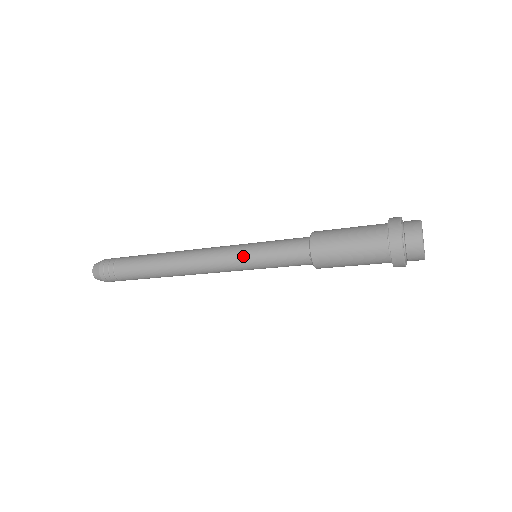
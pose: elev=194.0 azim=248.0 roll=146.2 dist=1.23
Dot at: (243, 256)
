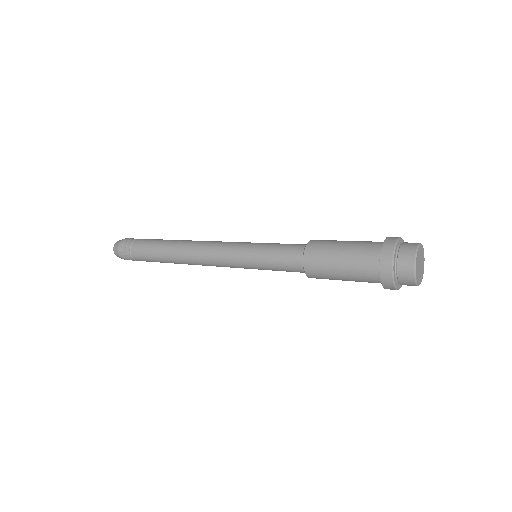
Dot at: (243, 264)
